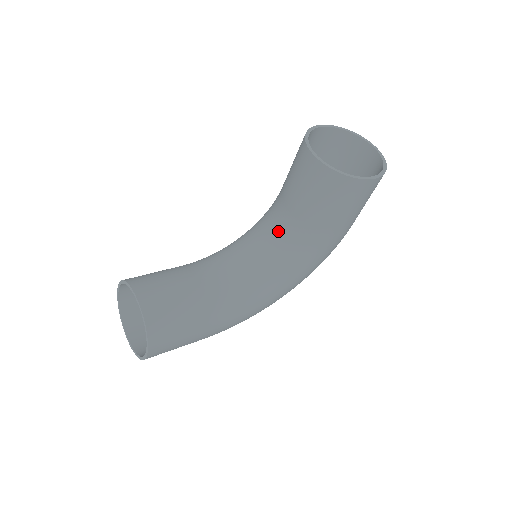
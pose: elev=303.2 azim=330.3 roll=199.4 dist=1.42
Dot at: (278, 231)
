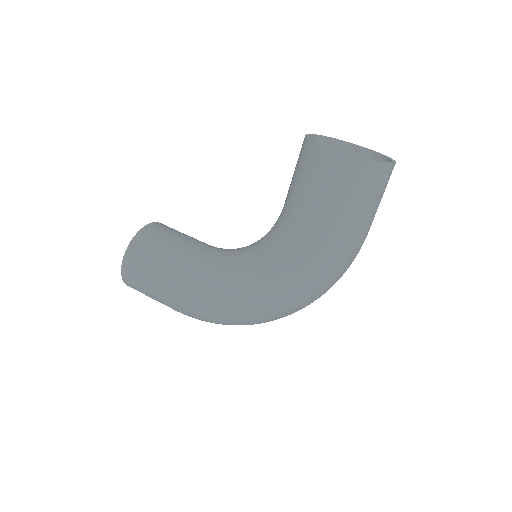
Dot at: occluded
